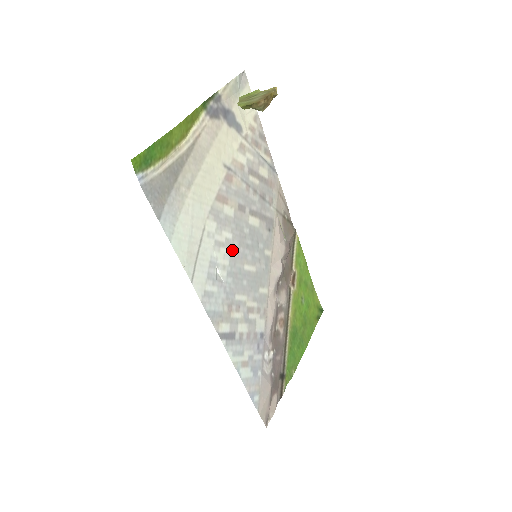
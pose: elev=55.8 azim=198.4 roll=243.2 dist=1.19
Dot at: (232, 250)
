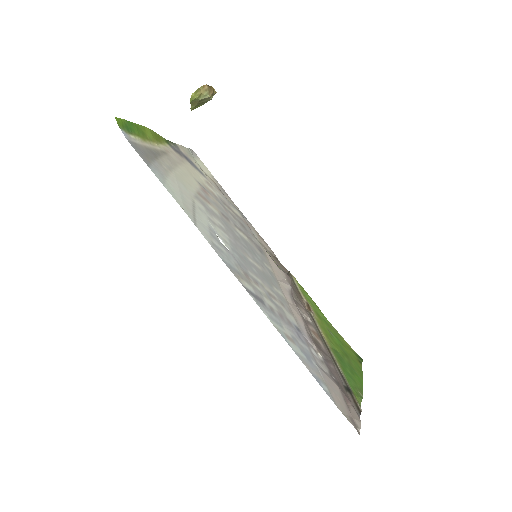
Dot at: (229, 237)
